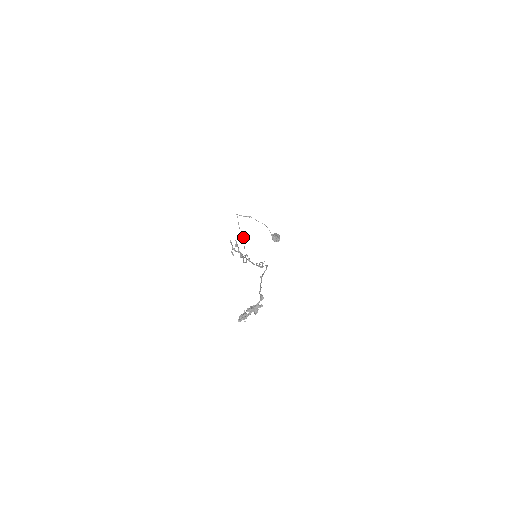
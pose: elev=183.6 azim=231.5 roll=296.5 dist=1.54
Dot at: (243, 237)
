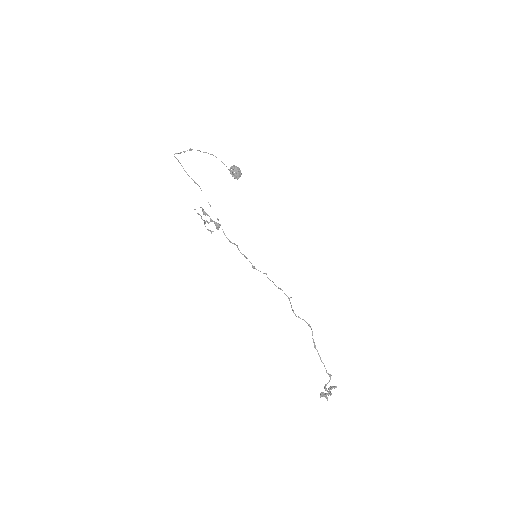
Dot at: occluded
